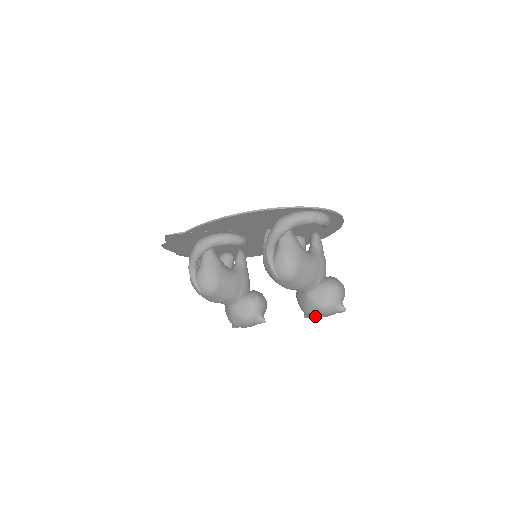
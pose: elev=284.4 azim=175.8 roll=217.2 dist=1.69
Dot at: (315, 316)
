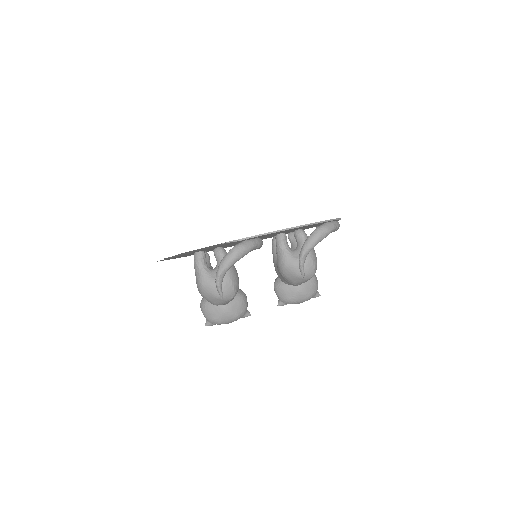
Dot at: (296, 303)
